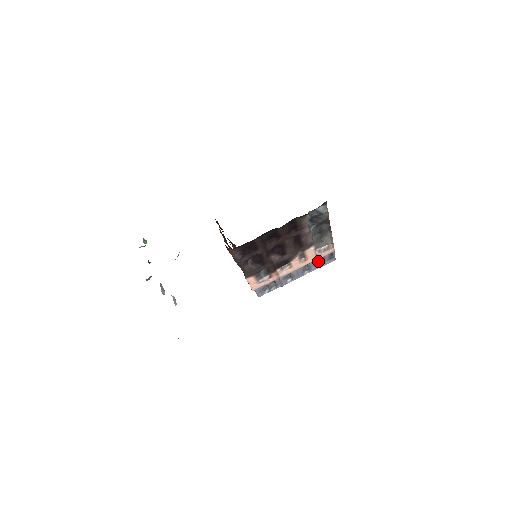
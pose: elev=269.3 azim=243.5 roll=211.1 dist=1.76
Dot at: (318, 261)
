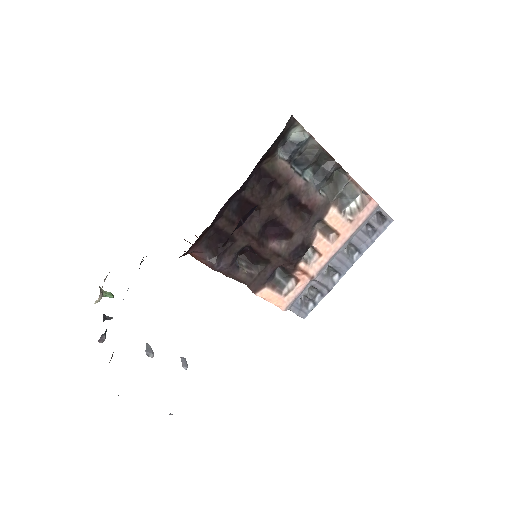
Dot at: (363, 232)
